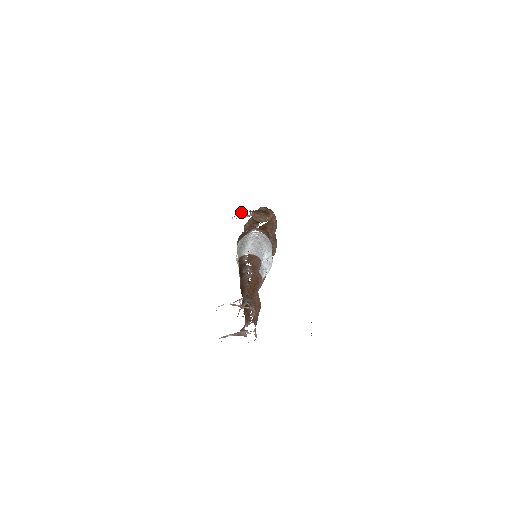
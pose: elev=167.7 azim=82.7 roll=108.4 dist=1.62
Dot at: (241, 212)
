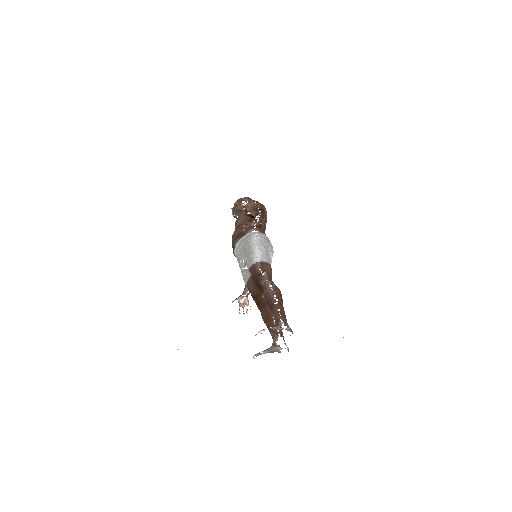
Dot at: (257, 223)
